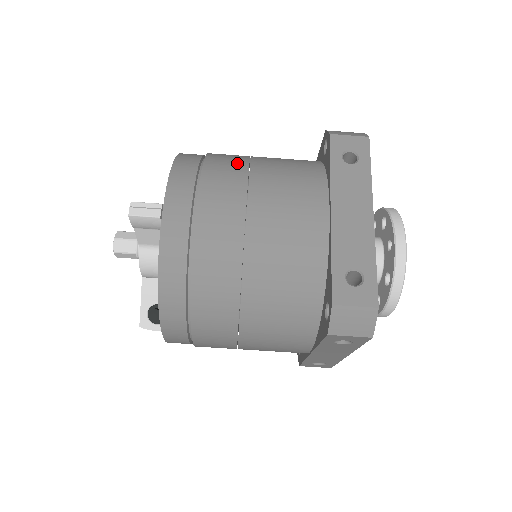
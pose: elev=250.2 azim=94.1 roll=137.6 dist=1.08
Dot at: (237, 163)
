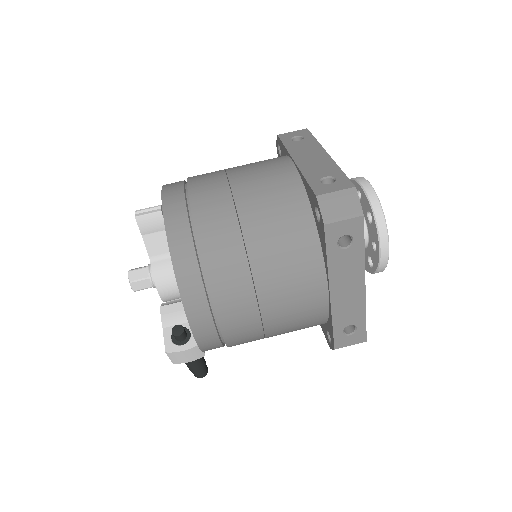
Dot at: occluded
